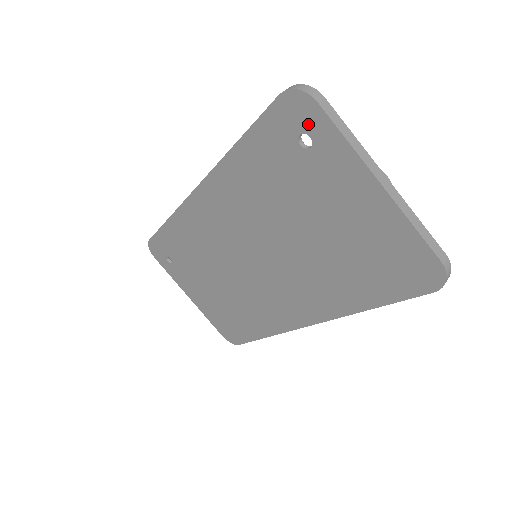
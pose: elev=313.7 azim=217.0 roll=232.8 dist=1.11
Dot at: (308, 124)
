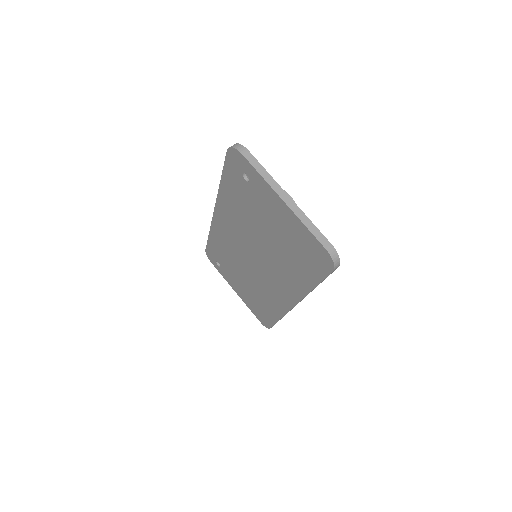
Dot at: (243, 167)
